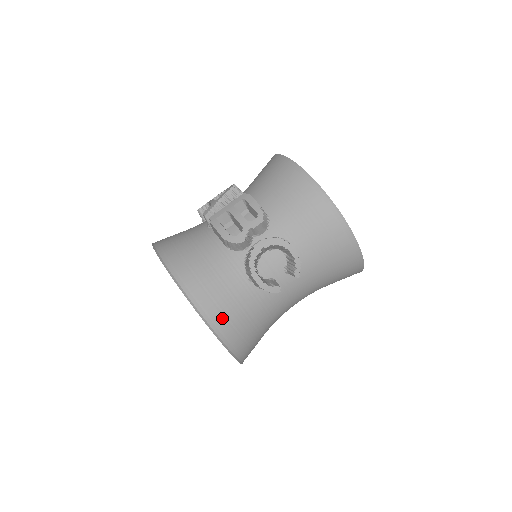
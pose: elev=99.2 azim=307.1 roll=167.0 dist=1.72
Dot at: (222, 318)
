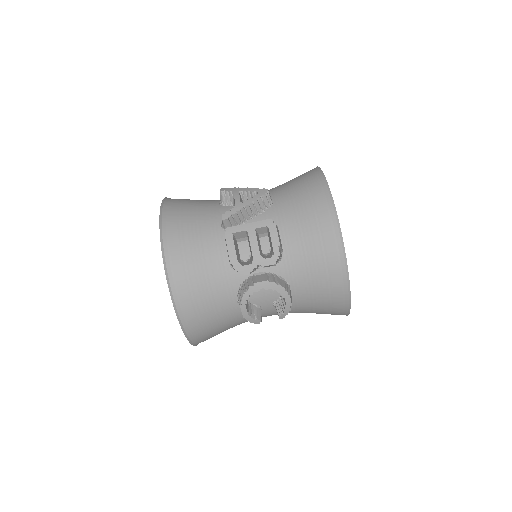
Dot at: (198, 324)
